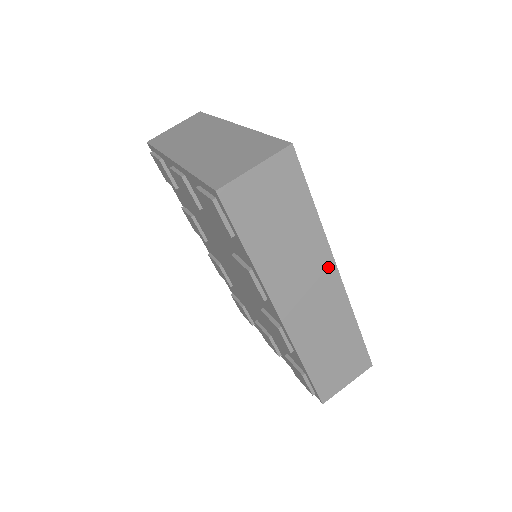
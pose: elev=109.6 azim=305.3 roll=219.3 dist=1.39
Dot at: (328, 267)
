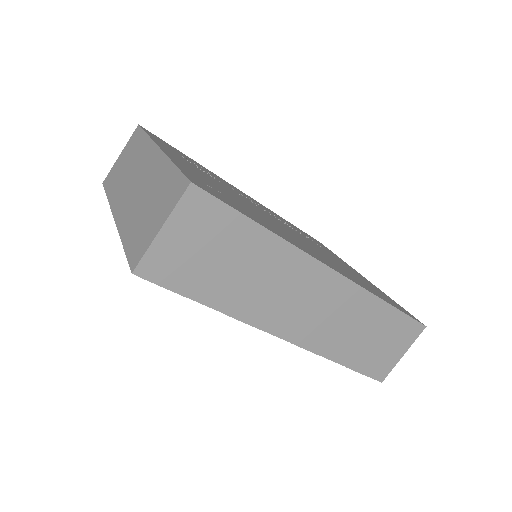
Dot at: (314, 270)
